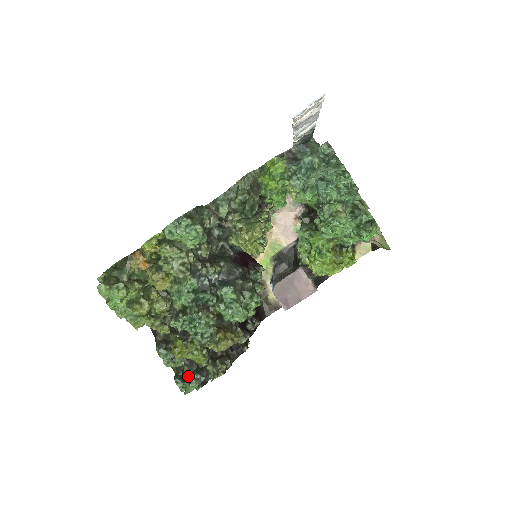
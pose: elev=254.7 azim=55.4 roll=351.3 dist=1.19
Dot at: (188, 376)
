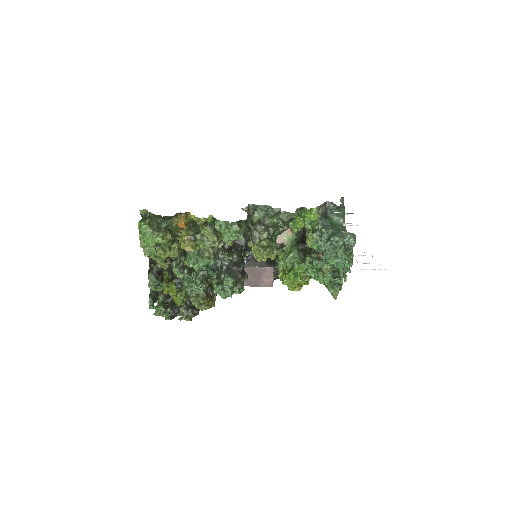
Dot at: (164, 306)
